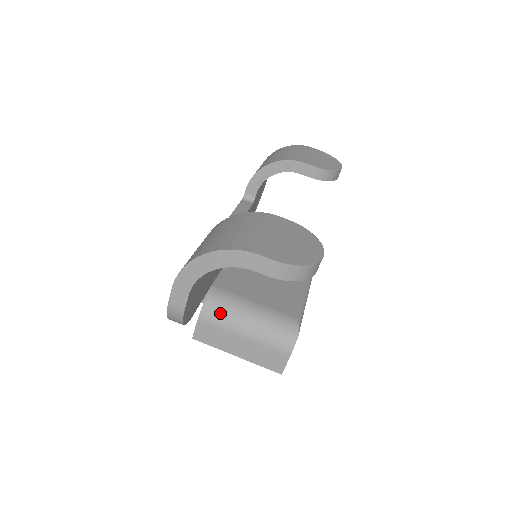
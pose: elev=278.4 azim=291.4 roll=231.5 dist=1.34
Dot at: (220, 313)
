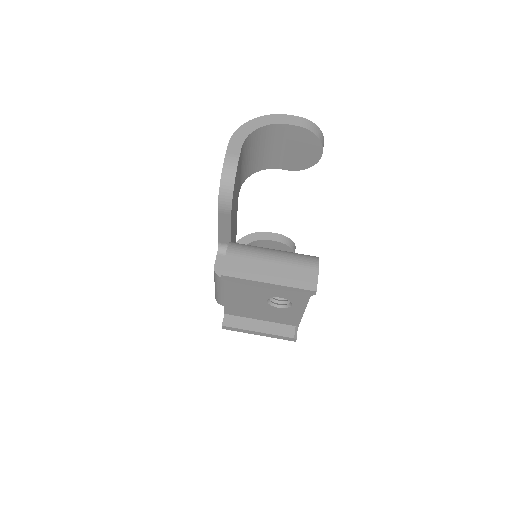
Dot at: (246, 247)
